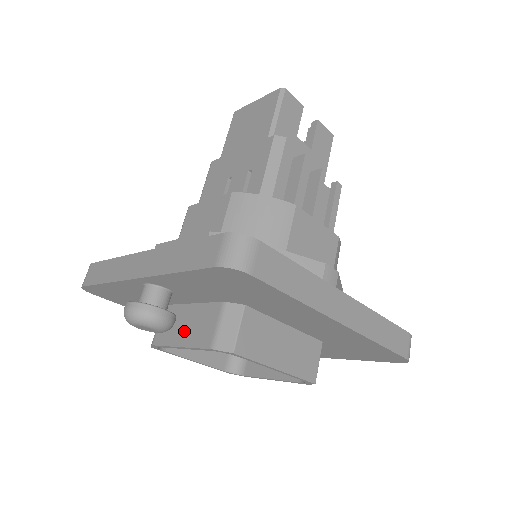
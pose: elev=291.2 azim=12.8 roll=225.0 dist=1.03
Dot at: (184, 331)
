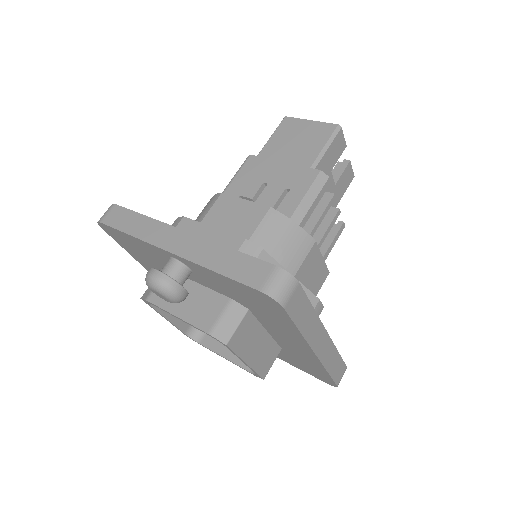
Dot at: (185, 305)
